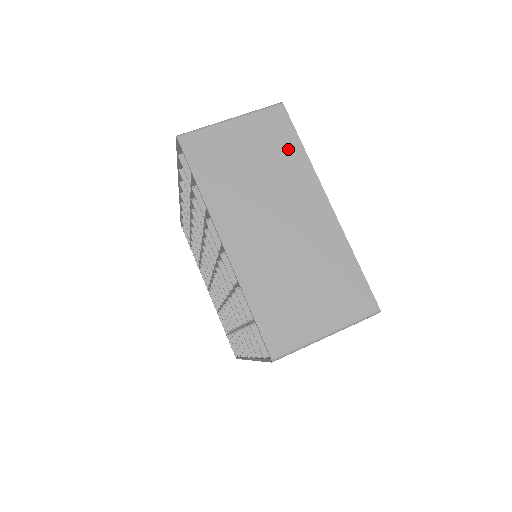
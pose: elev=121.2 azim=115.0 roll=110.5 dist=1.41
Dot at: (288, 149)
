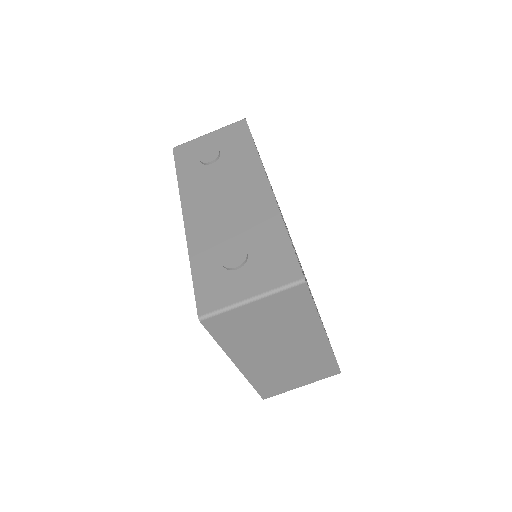
Dot at: (301, 312)
